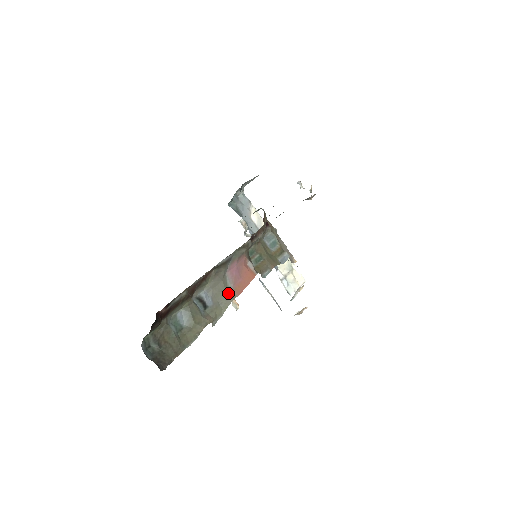
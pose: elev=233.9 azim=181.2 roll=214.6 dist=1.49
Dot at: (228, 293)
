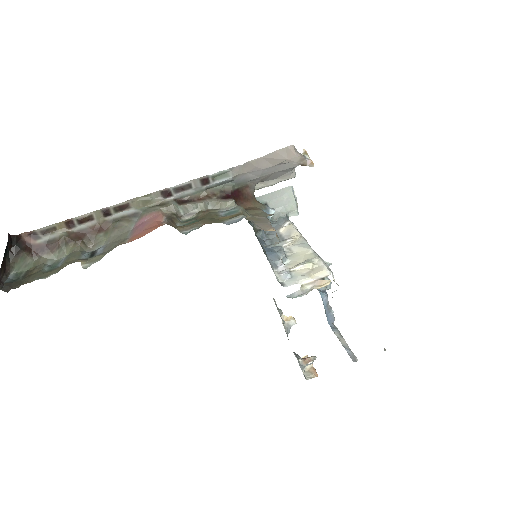
Dot at: (120, 242)
